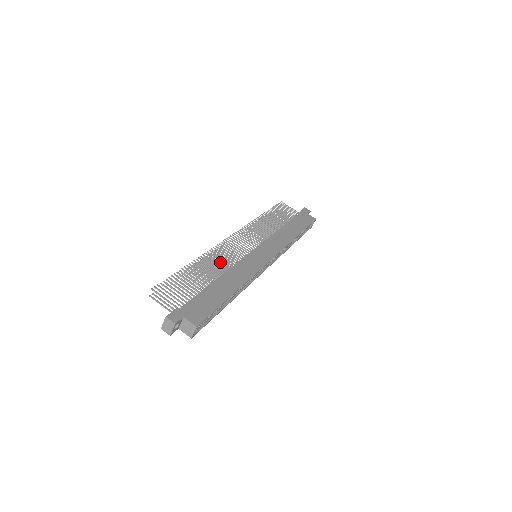
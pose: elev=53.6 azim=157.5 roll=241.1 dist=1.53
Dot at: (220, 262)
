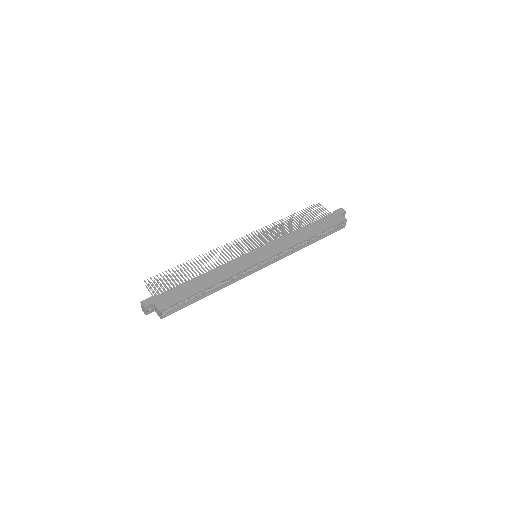
Dot at: occluded
